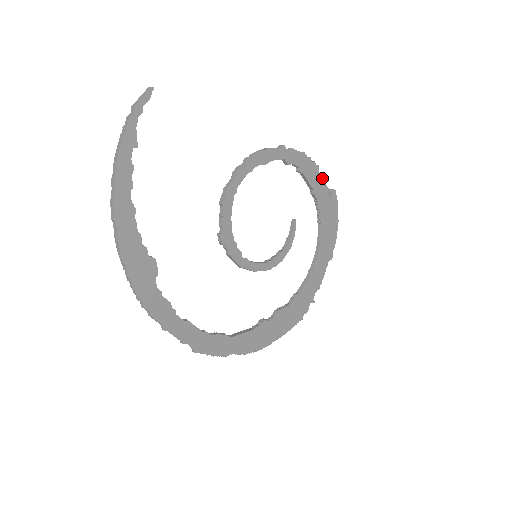
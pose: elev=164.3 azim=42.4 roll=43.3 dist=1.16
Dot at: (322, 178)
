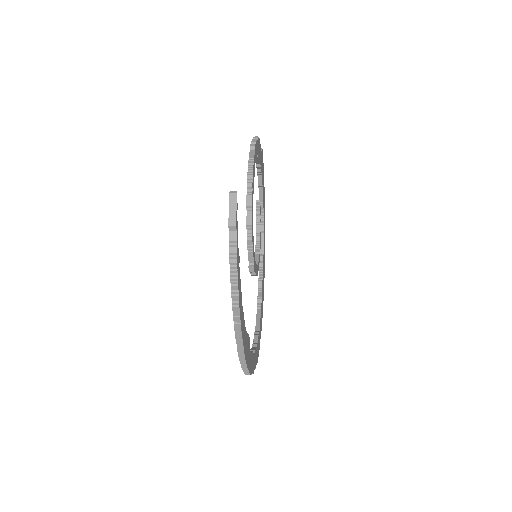
Dot at: (260, 147)
